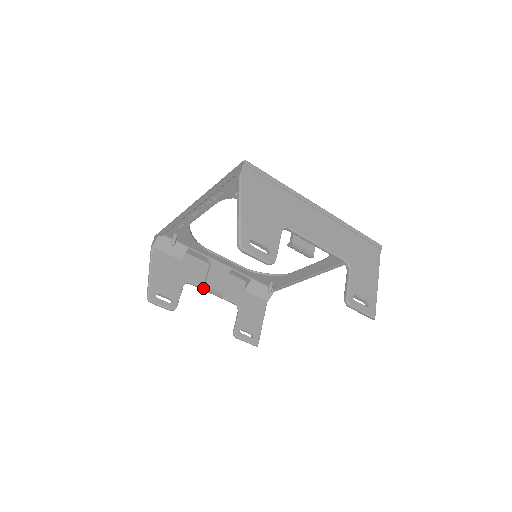
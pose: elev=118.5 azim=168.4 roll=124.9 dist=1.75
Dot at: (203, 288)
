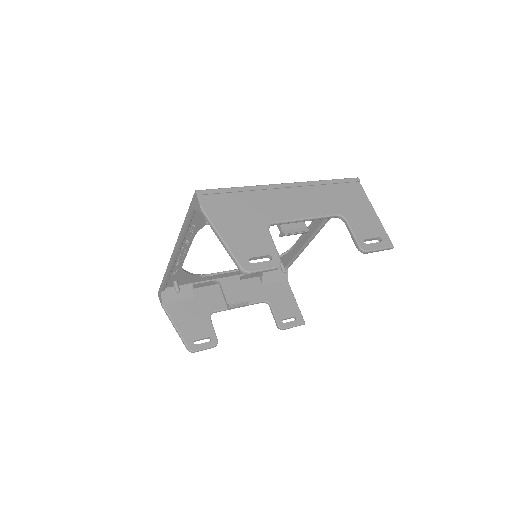
Dot at: (228, 309)
